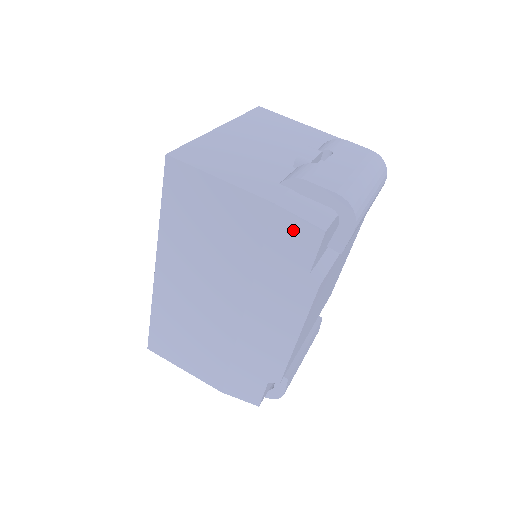
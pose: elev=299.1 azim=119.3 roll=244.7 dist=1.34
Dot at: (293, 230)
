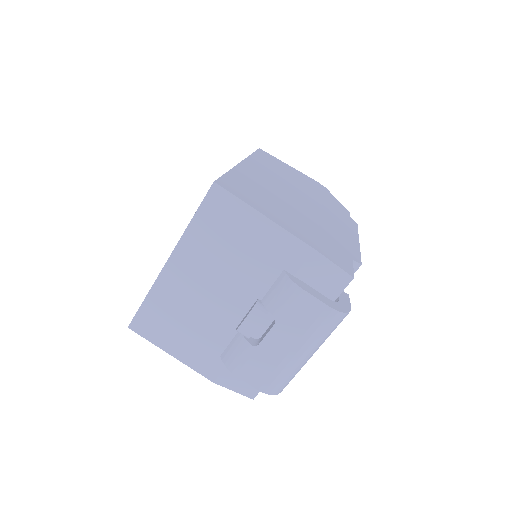
Dot at: occluded
